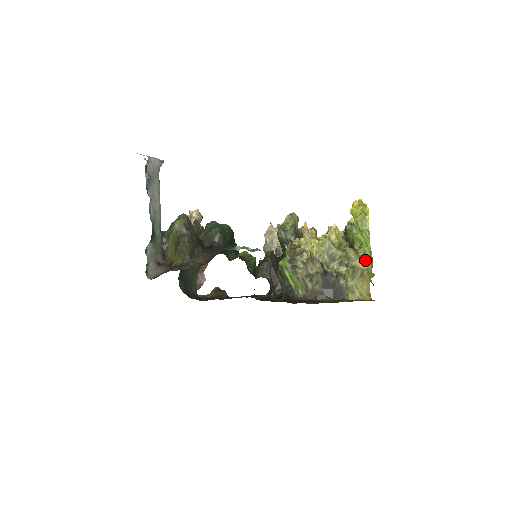
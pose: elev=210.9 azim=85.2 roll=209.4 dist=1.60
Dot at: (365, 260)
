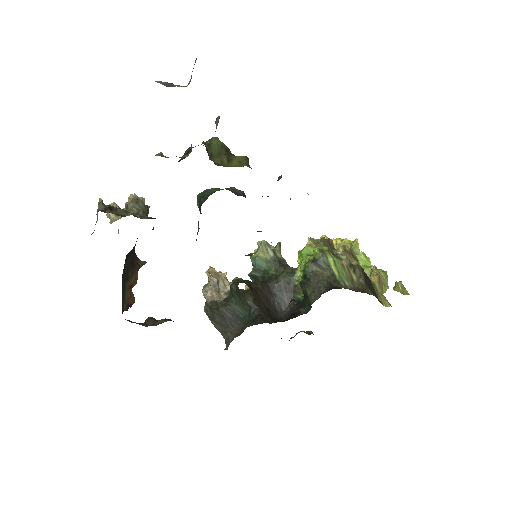
Dot at: (380, 273)
